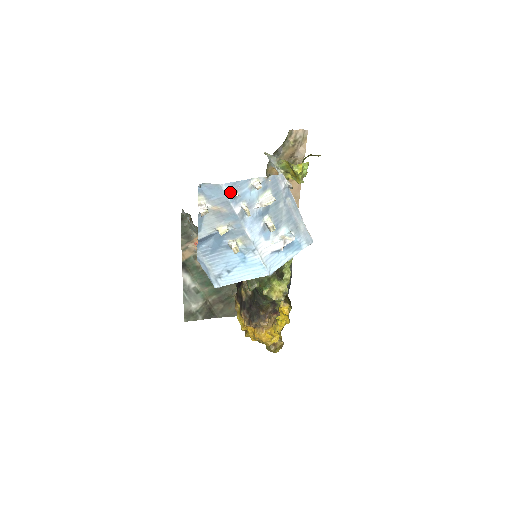
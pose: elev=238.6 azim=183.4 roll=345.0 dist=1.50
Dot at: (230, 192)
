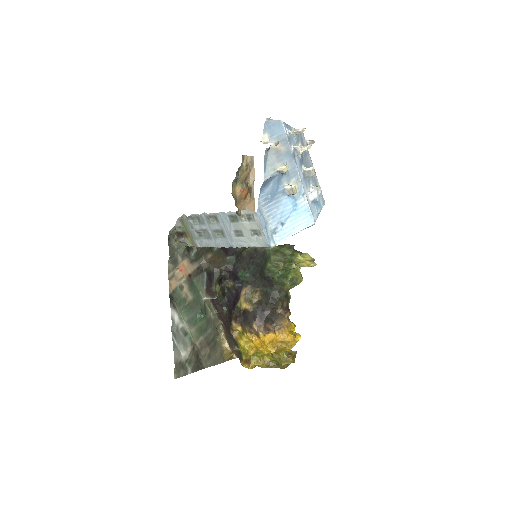
Dot at: (286, 131)
